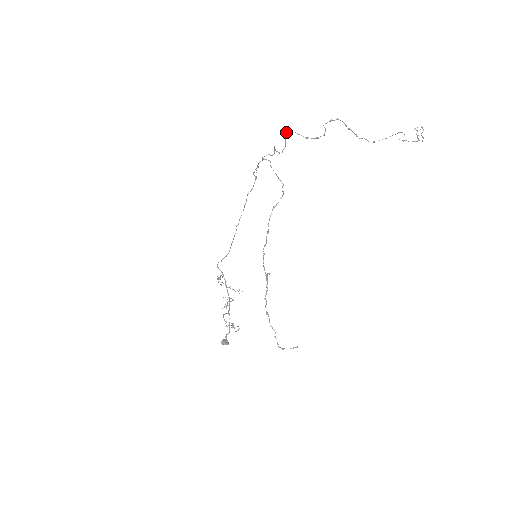
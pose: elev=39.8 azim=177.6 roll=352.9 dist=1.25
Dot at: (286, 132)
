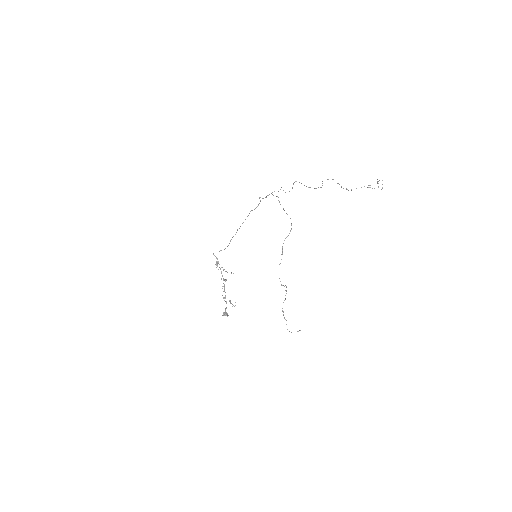
Dot at: (294, 182)
